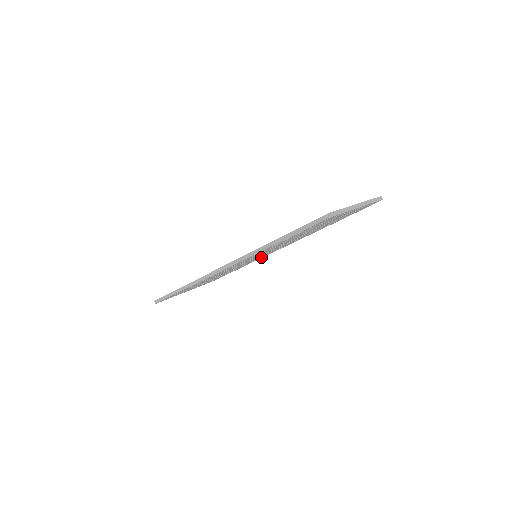
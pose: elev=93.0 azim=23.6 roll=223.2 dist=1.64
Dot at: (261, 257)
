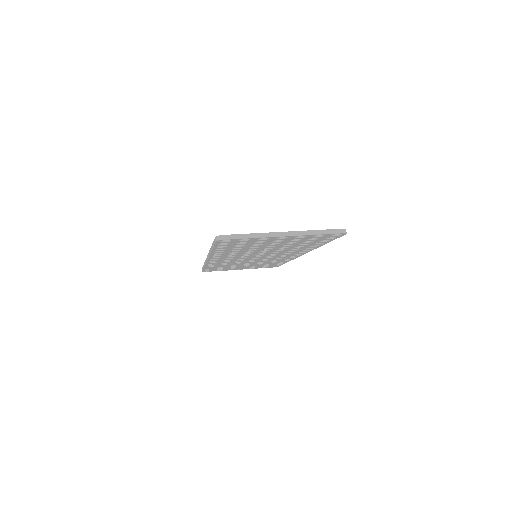
Dot at: (287, 258)
